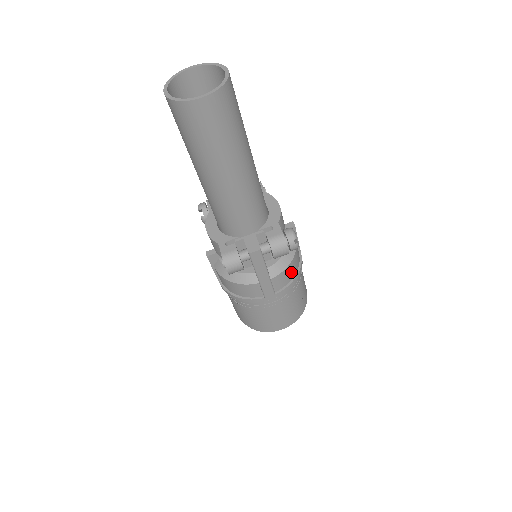
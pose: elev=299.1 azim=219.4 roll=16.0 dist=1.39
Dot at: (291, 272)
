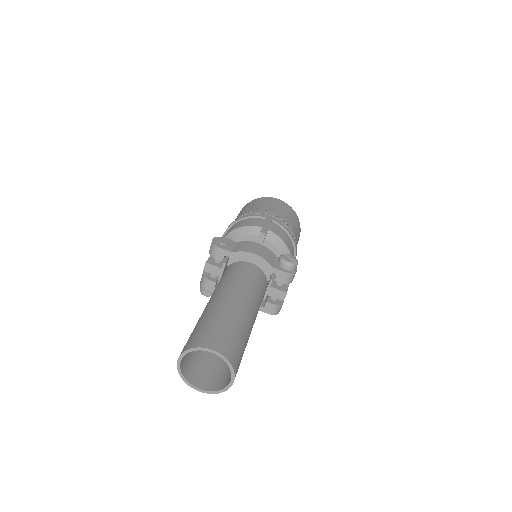
Dot at: (290, 246)
